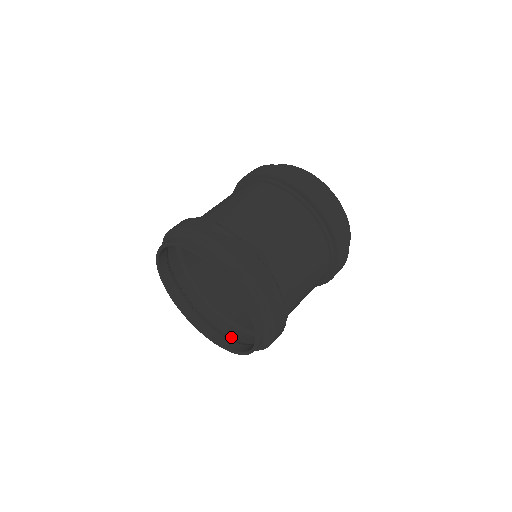
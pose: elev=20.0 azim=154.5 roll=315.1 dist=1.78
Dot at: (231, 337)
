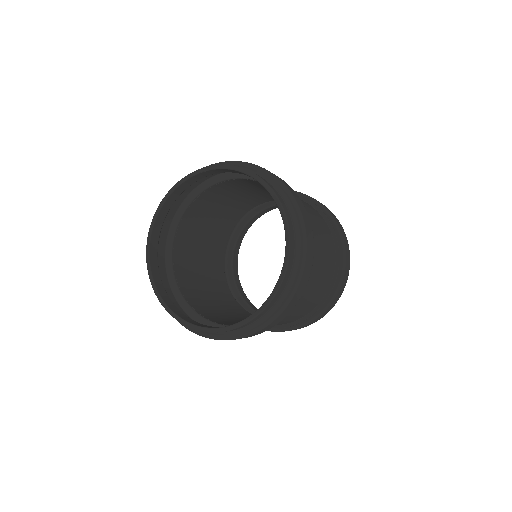
Dot at: occluded
